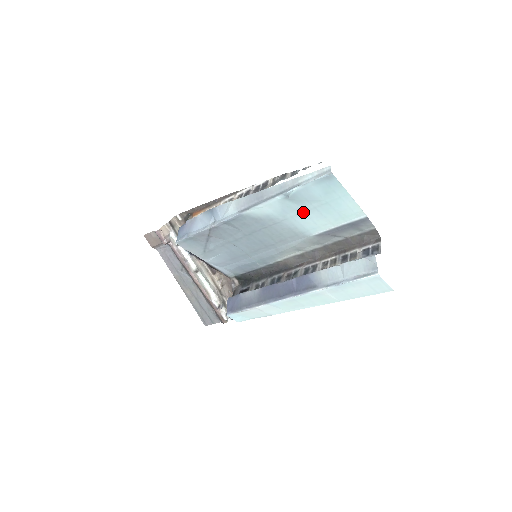
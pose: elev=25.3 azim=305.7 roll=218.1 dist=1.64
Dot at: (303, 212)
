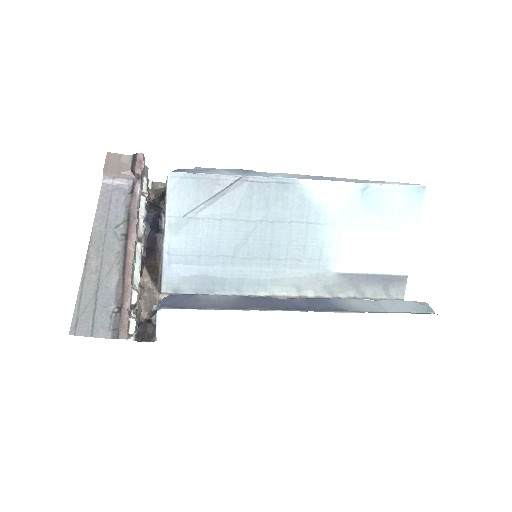
Dot at: (357, 225)
